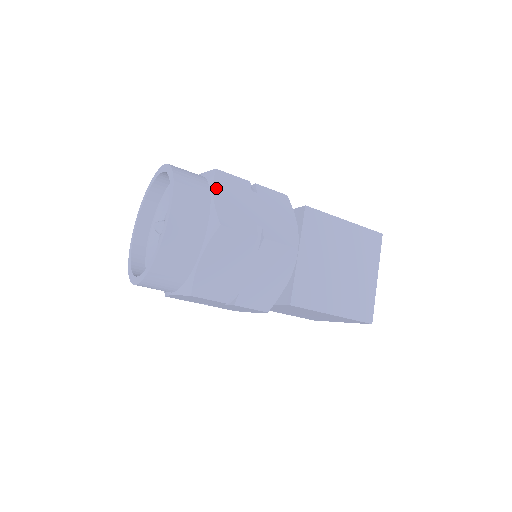
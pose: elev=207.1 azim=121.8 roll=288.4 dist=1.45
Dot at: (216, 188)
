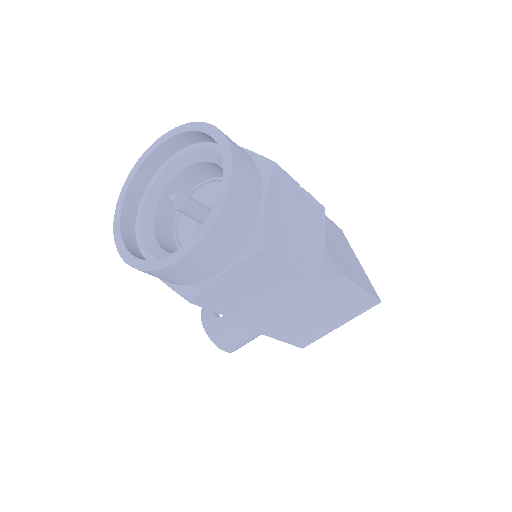
Dot at: occluded
